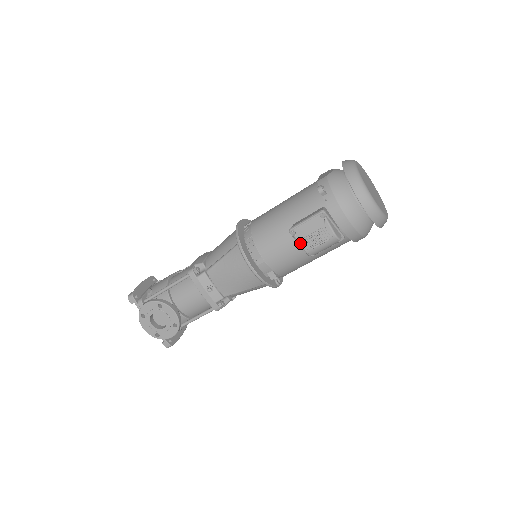
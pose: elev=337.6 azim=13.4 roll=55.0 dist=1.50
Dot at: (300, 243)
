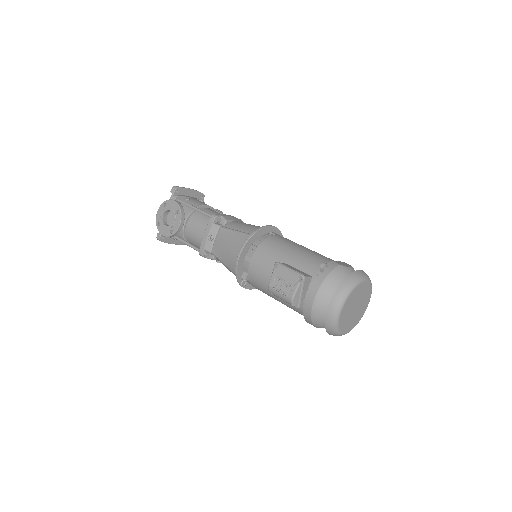
Dot at: (272, 276)
